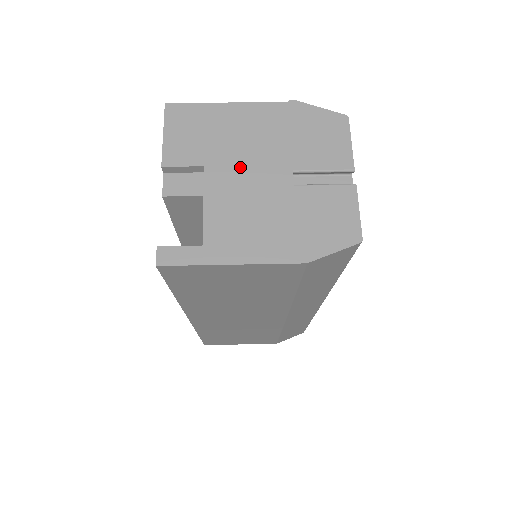
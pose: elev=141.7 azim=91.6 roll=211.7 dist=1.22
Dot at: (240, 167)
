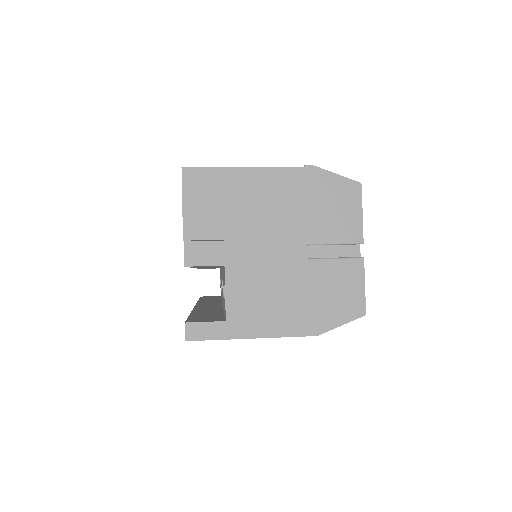
Dot at: (258, 241)
